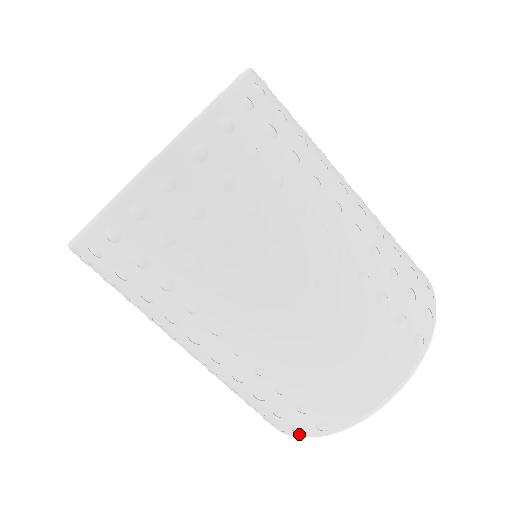
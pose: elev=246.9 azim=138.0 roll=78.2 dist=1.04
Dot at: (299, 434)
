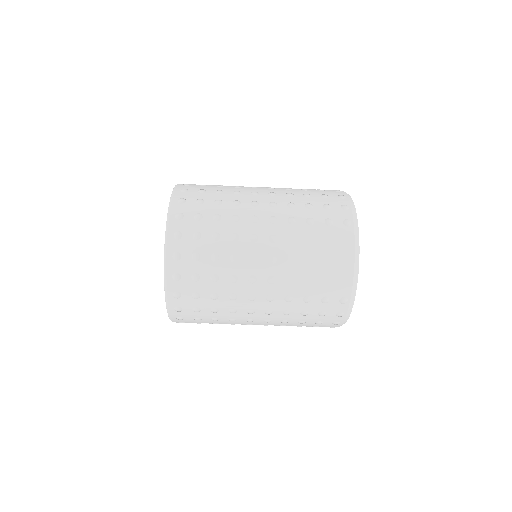
Dot at: (343, 316)
